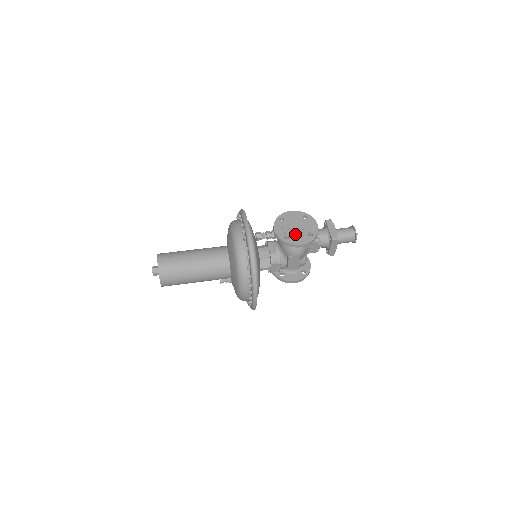
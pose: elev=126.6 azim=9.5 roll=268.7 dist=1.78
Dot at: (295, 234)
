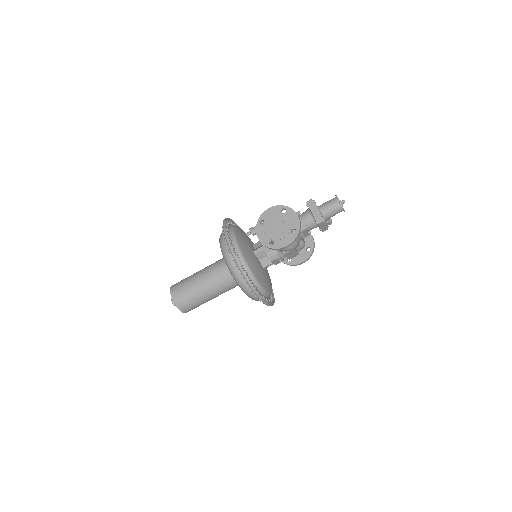
Dot at: (278, 236)
